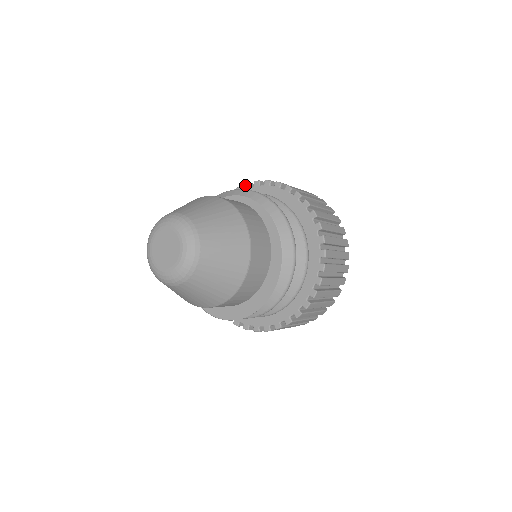
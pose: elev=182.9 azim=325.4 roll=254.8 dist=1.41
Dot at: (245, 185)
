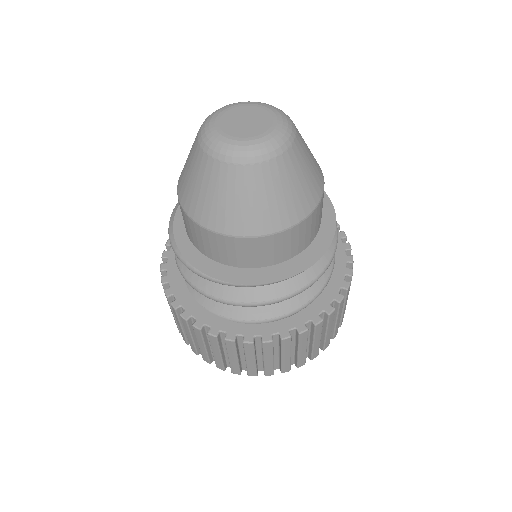
Dot at: occluded
